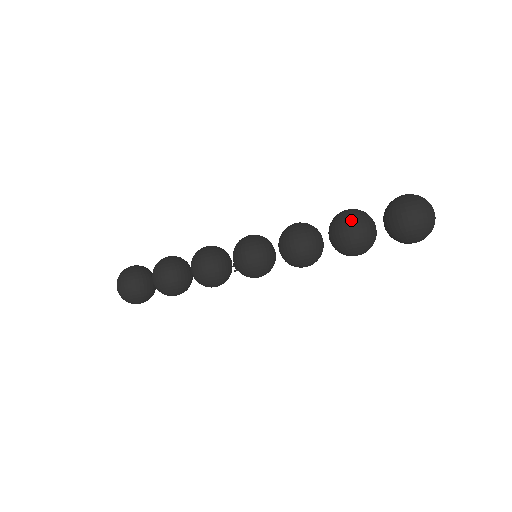
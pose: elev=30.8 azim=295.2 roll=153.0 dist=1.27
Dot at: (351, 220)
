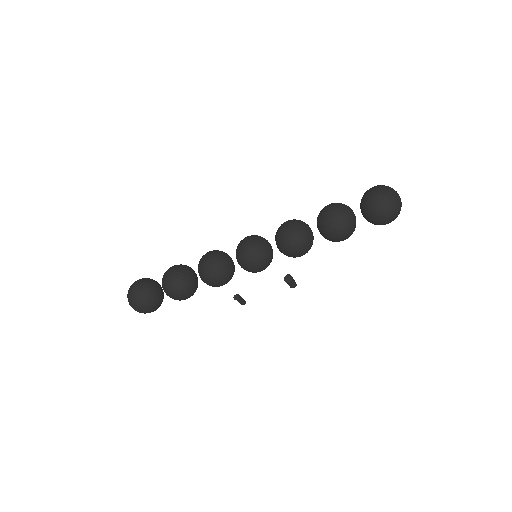
Dot at: occluded
